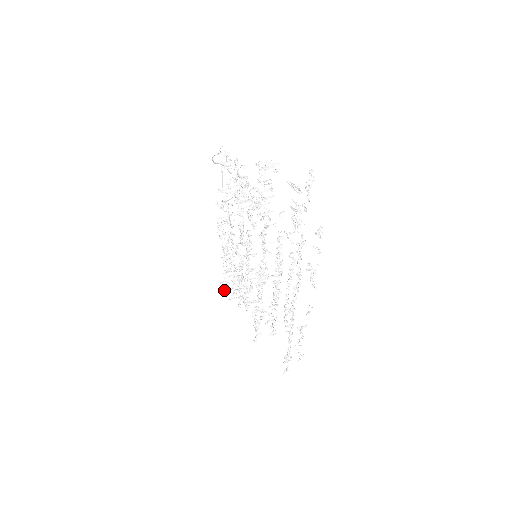
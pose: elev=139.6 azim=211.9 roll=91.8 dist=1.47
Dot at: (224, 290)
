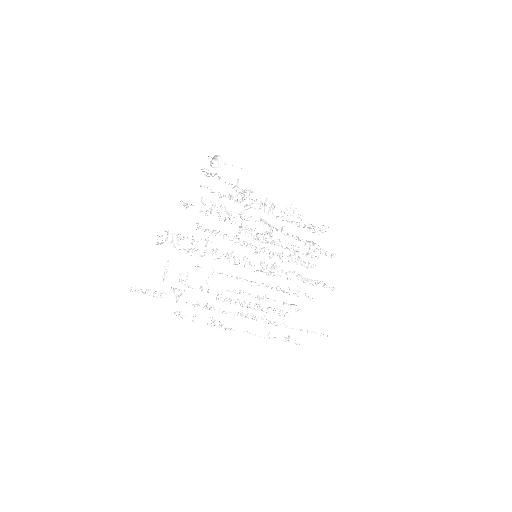
Dot at: (320, 232)
